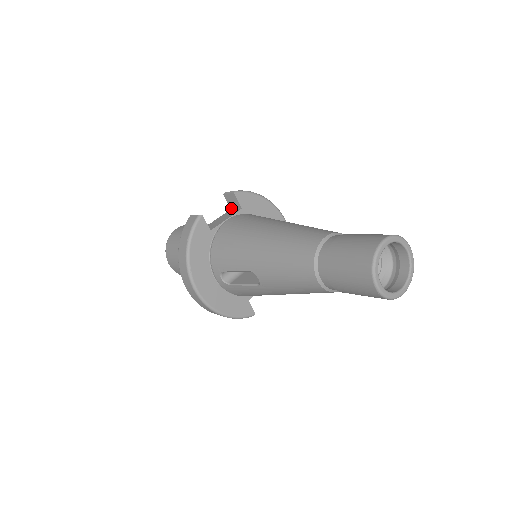
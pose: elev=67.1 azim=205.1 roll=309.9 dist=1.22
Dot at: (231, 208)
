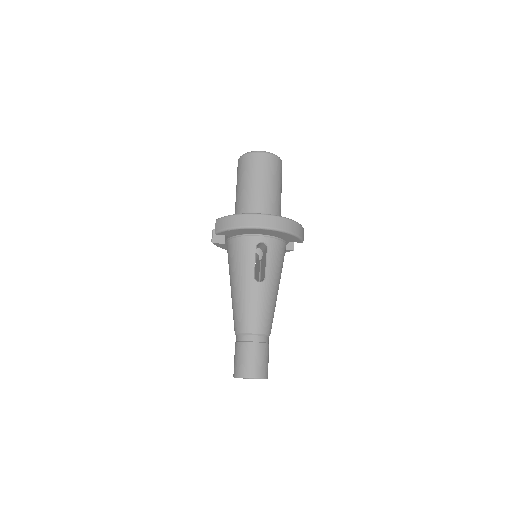
Dot at: occluded
